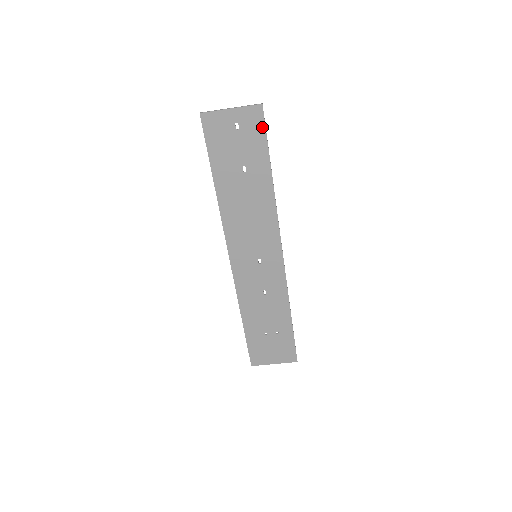
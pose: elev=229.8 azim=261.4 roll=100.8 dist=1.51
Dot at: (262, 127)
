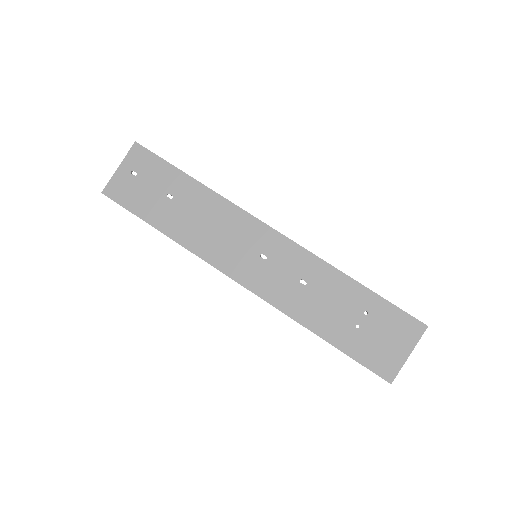
Dot at: (151, 155)
